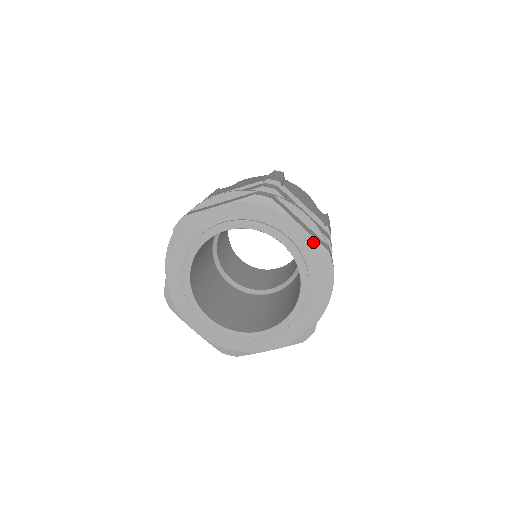
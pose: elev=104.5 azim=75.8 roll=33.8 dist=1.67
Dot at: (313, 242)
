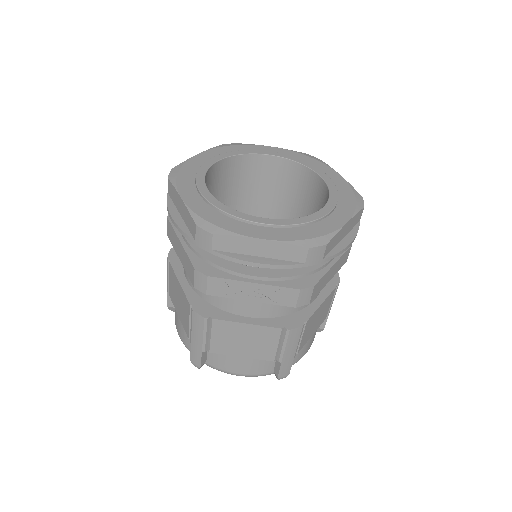
Dot at: (290, 151)
